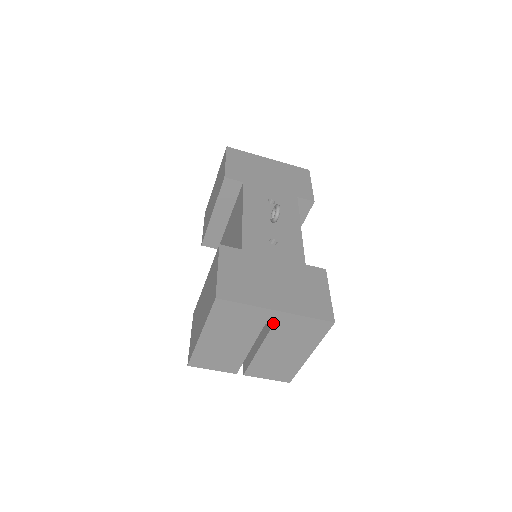
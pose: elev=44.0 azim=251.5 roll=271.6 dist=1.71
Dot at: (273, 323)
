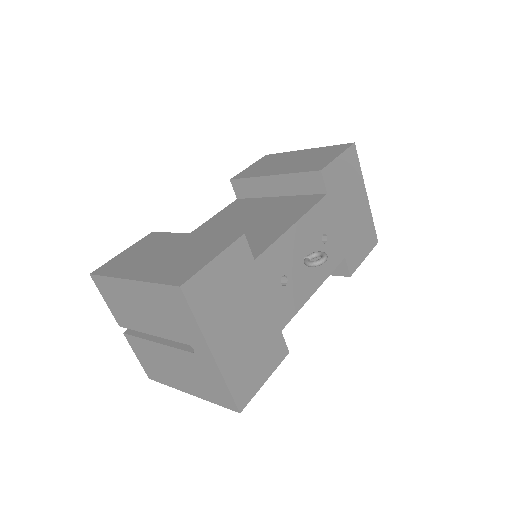
Dot at: (196, 353)
